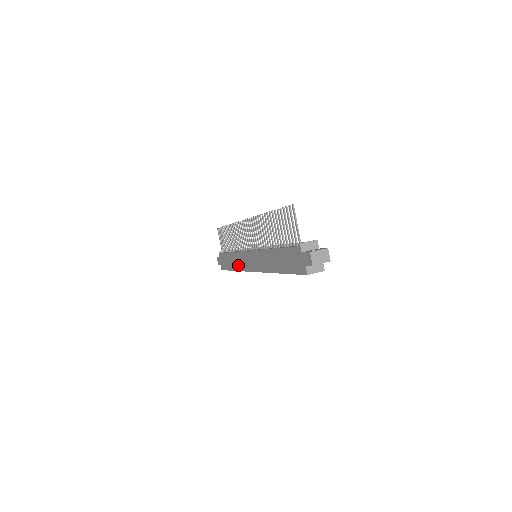
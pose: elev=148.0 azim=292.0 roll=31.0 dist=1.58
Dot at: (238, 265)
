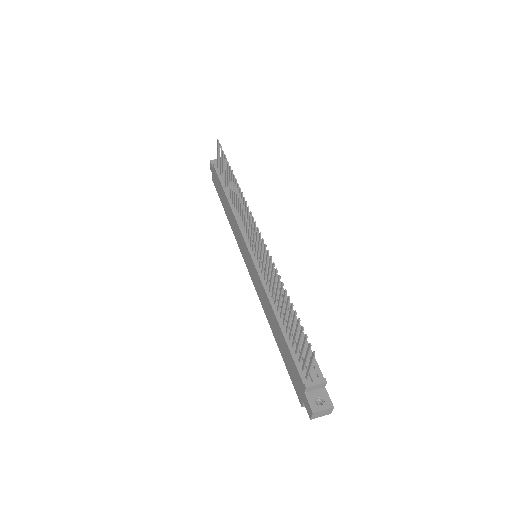
Dot at: (233, 227)
